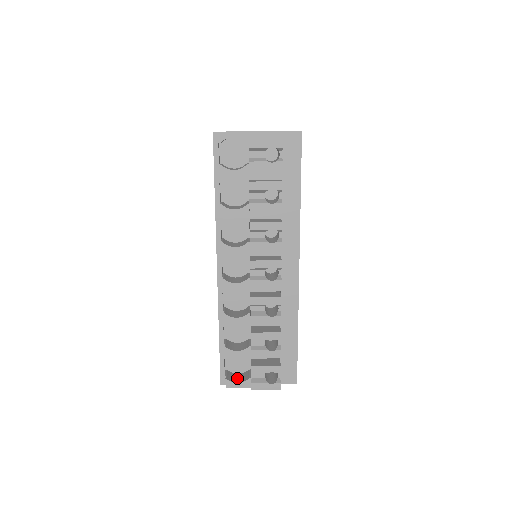
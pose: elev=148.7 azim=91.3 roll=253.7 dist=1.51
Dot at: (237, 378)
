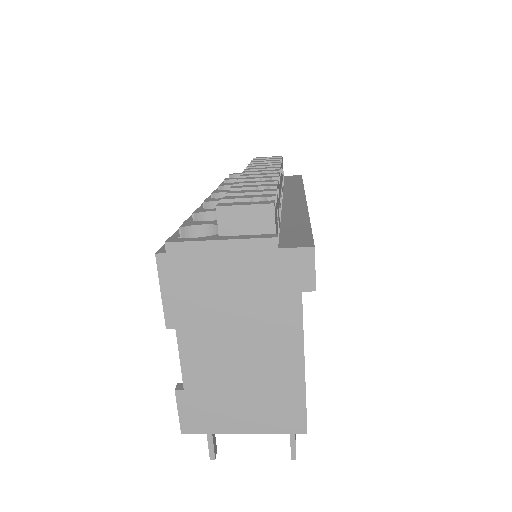
Dot at: occluded
